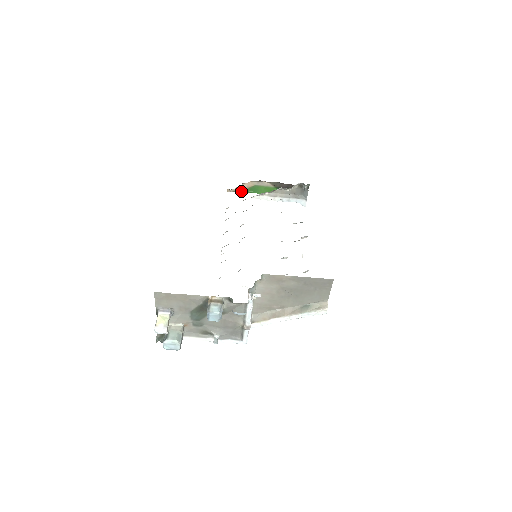
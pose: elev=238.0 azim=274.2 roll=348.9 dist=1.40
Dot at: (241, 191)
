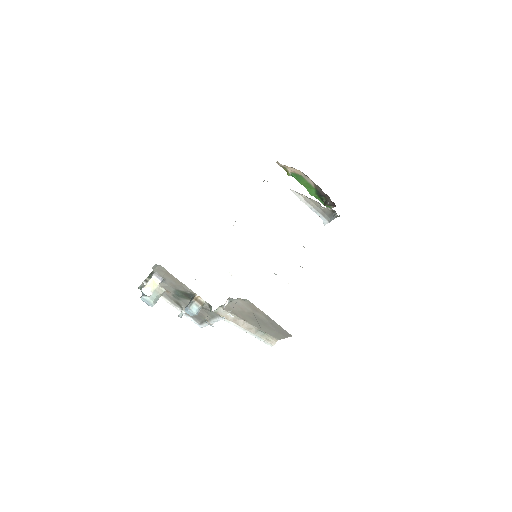
Dot at: (287, 170)
